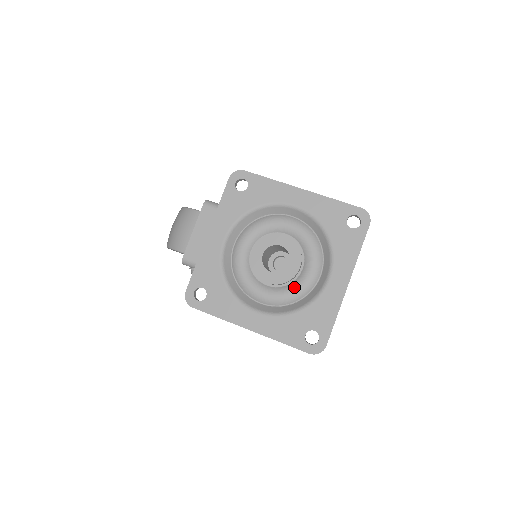
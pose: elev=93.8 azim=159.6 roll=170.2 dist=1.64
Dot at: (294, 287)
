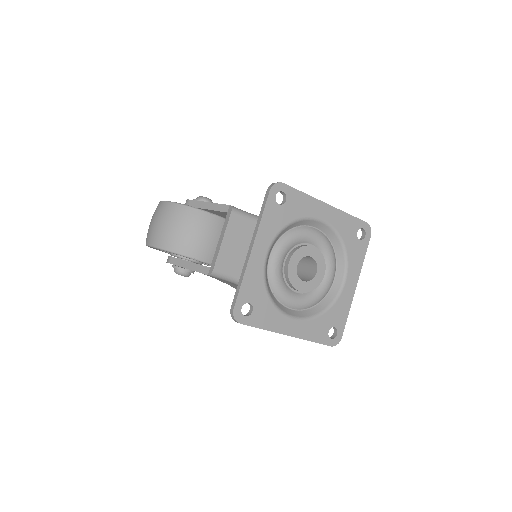
Dot at: (318, 292)
